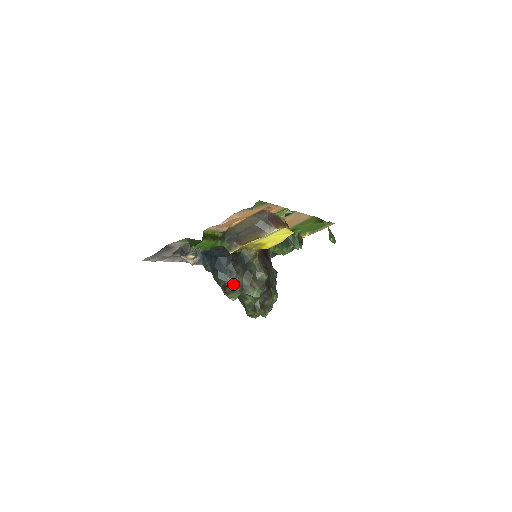
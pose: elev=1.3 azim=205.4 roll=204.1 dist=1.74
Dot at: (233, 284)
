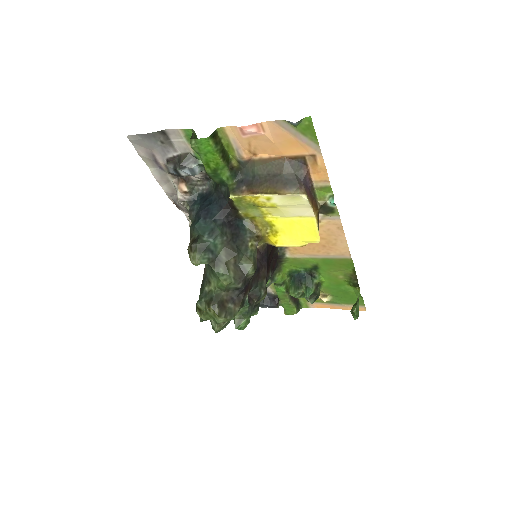
Dot at: (207, 243)
